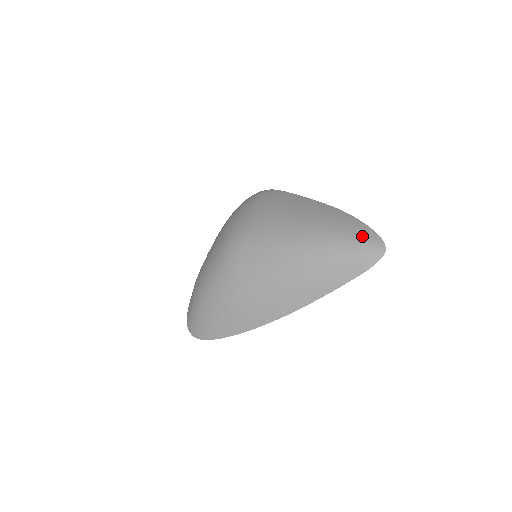
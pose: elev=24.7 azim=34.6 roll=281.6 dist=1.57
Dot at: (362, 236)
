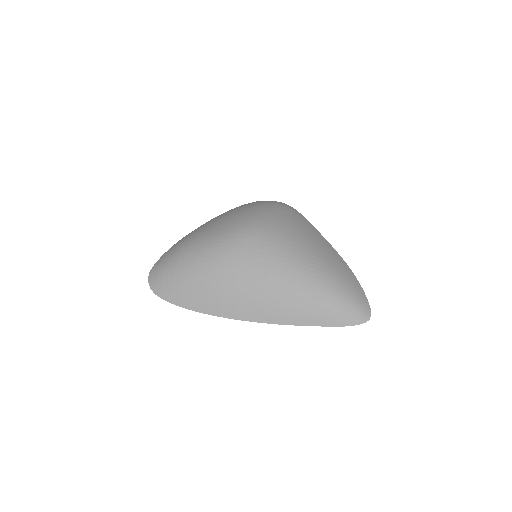
Dot at: (357, 297)
